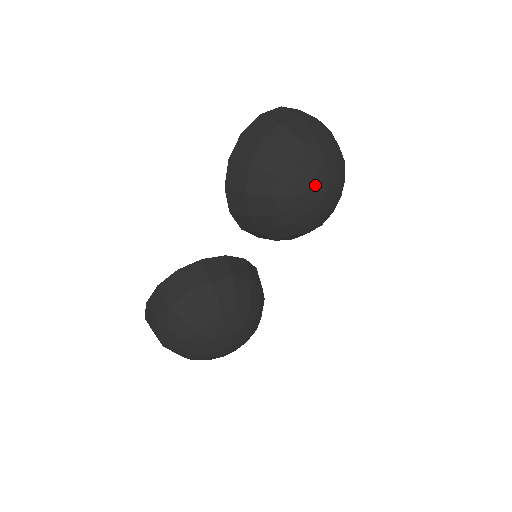
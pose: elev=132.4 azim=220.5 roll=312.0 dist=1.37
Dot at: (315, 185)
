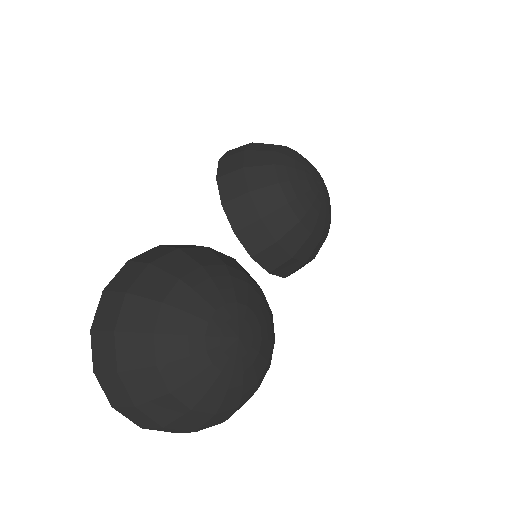
Dot at: (310, 169)
